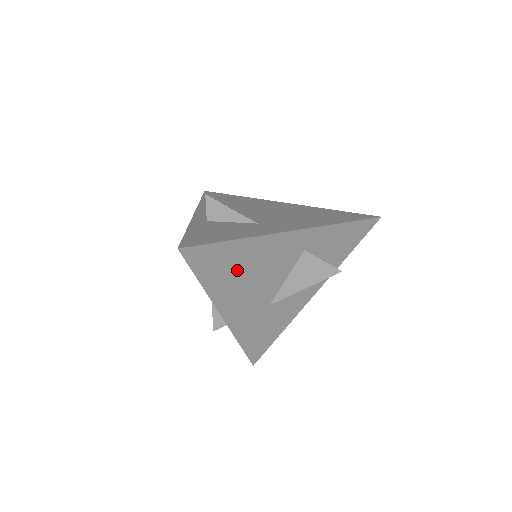
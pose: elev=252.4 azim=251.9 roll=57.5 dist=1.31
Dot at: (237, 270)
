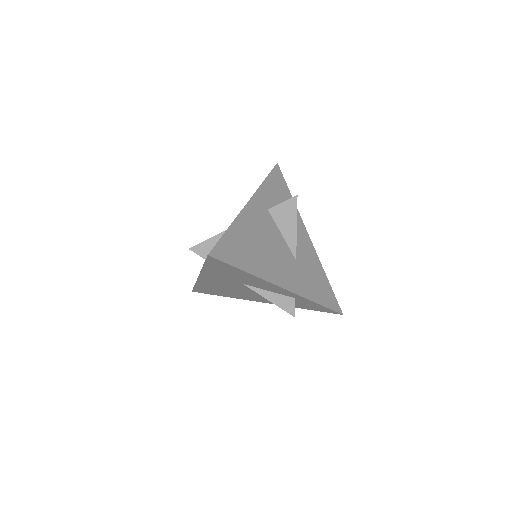
Dot at: (252, 248)
